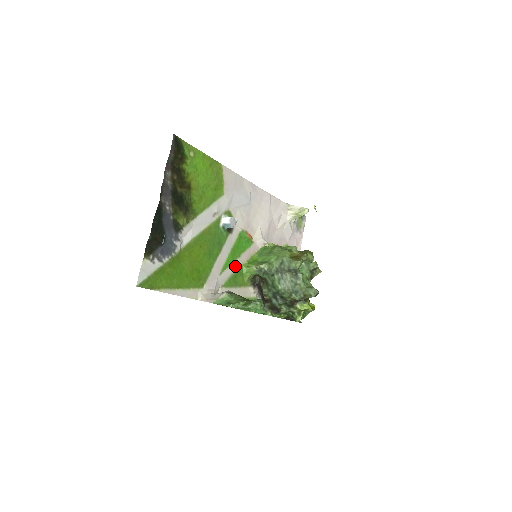
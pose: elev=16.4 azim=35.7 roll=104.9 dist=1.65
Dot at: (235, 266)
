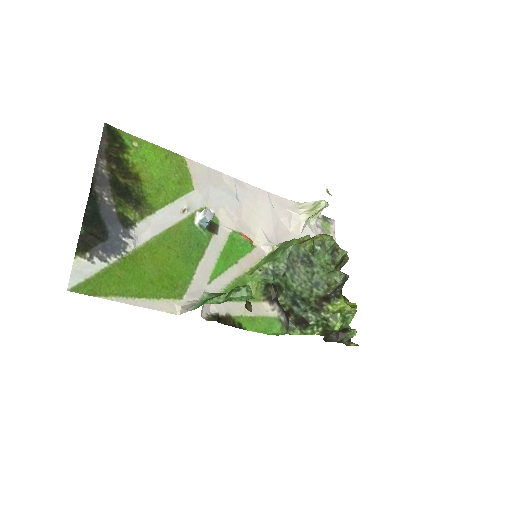
Dot at: (232, 274)
